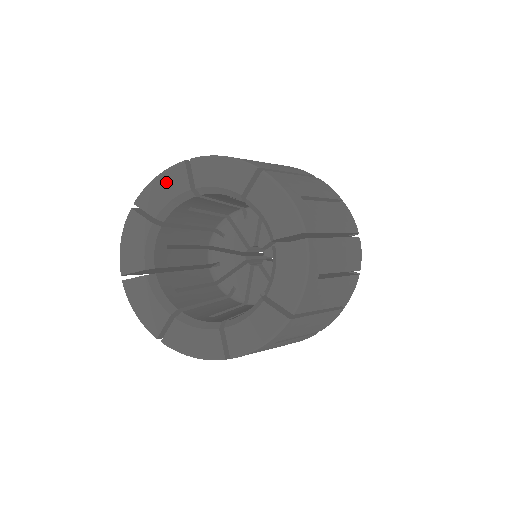
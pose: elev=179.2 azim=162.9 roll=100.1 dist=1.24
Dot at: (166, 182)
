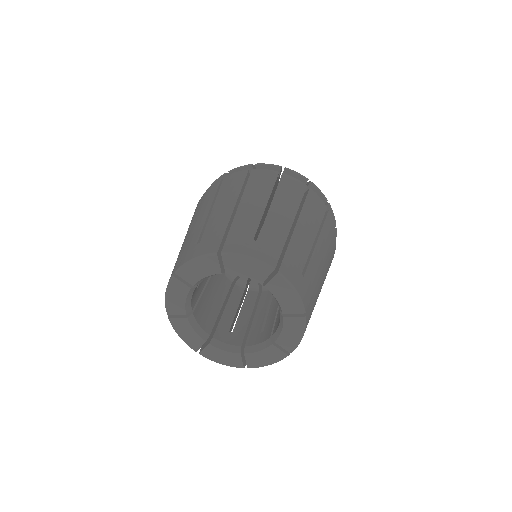
Dot at: (202, 265)
